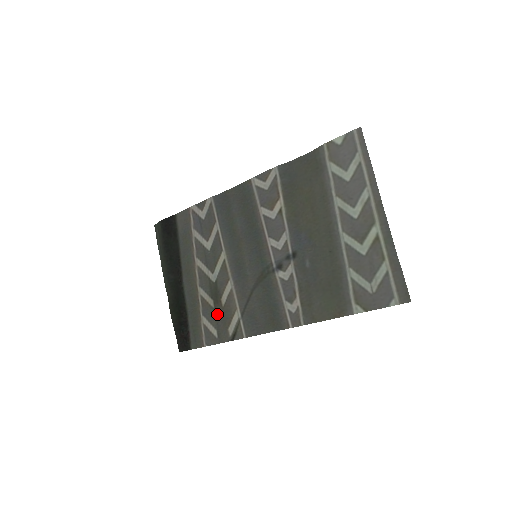
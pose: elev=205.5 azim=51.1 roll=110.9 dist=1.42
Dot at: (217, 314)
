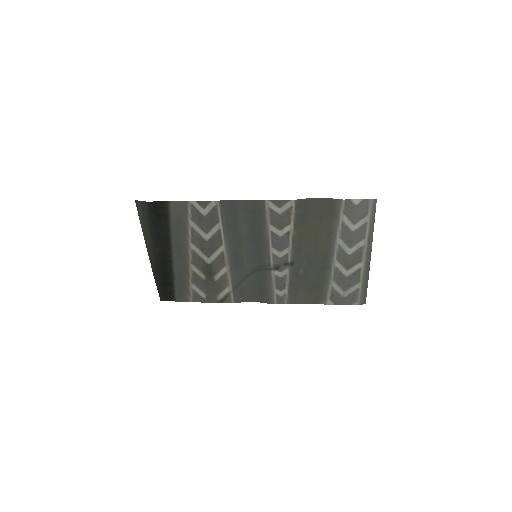
Dot at: (208, 285)
